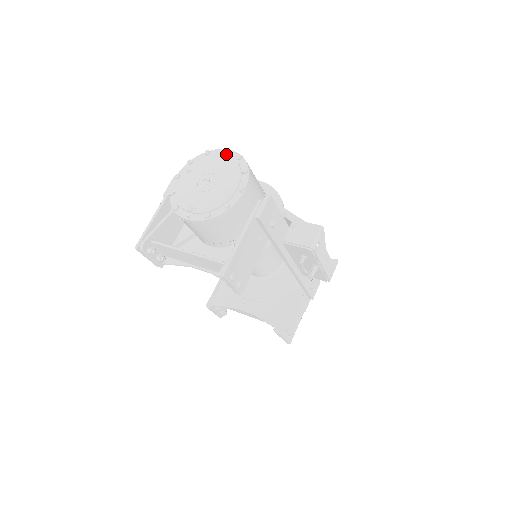
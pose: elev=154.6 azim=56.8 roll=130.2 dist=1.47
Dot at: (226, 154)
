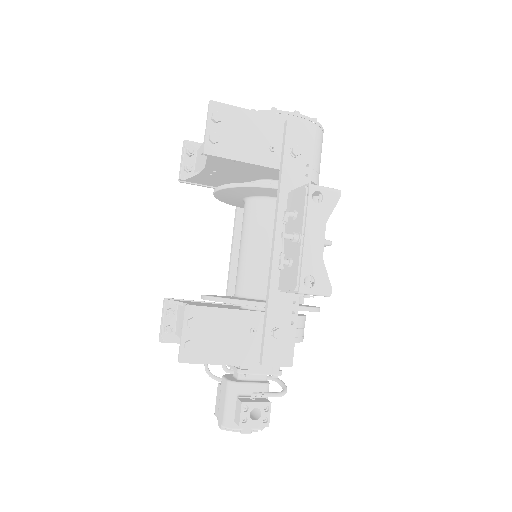
Dot at: occluded
